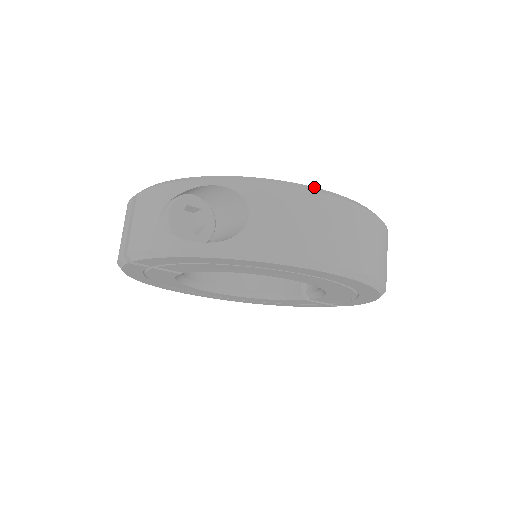
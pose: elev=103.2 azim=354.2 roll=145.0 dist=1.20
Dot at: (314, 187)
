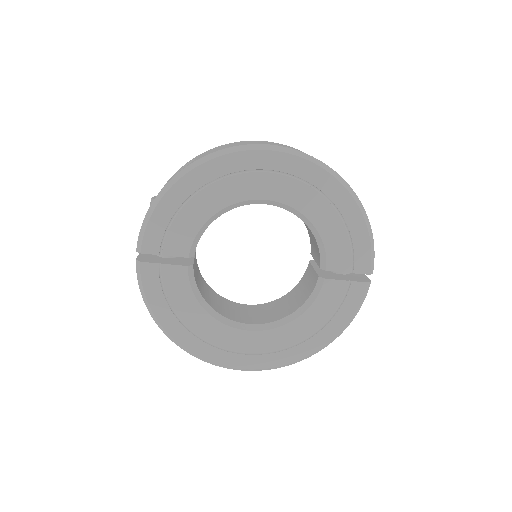
Dot at: occluded
